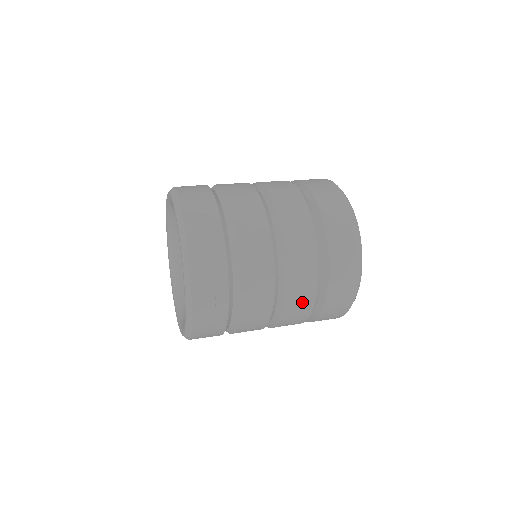
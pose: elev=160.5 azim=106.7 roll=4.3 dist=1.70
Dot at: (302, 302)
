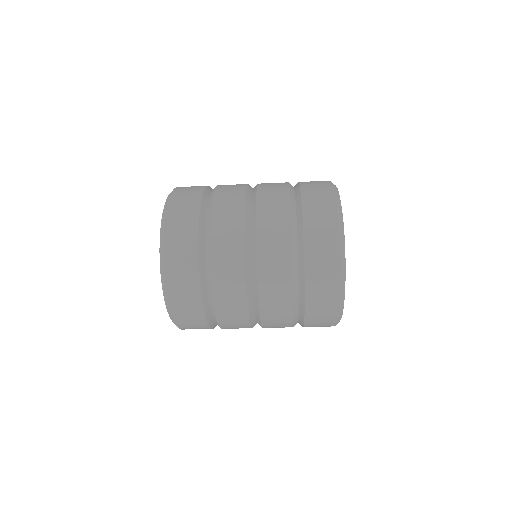
Dot at: (279, 304)
